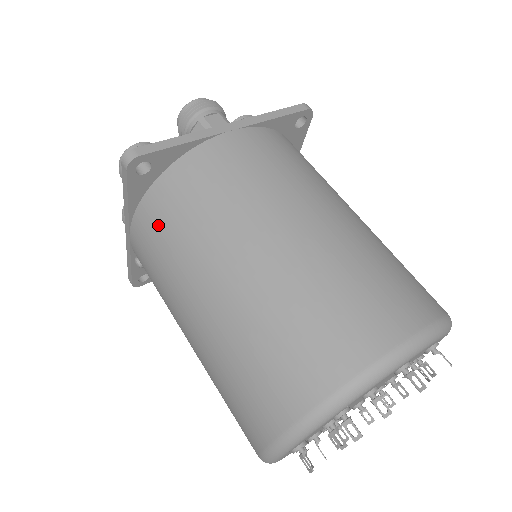
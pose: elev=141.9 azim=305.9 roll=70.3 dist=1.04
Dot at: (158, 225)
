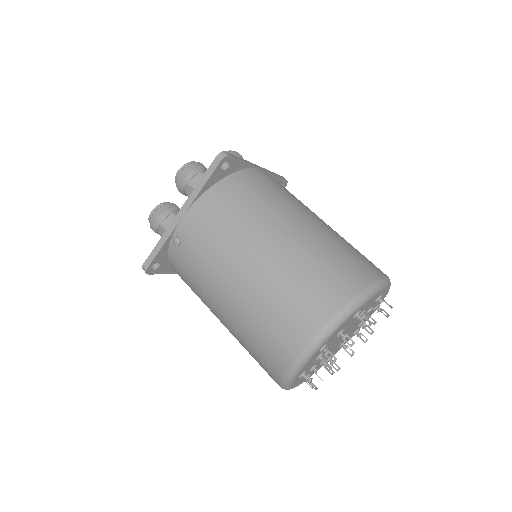
Dot at: (224, 204)
